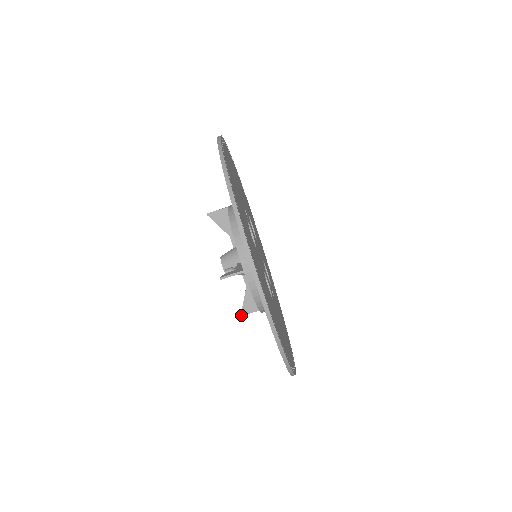
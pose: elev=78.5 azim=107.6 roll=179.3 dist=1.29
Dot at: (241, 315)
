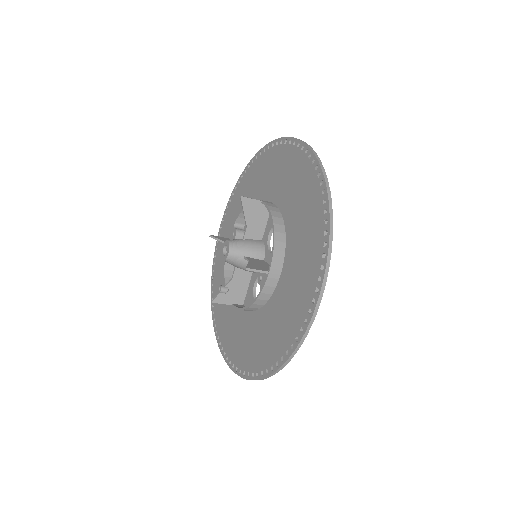
Dot at: occluded
